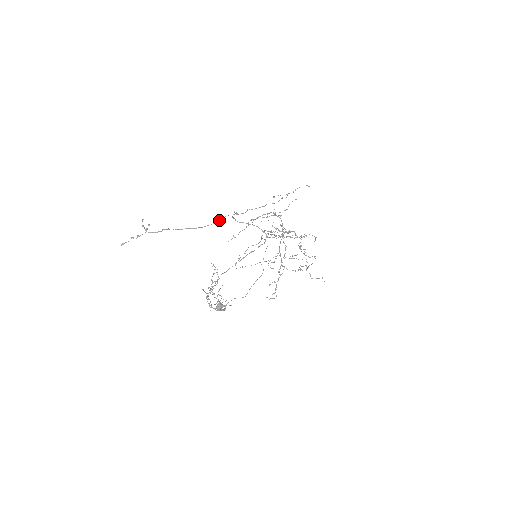
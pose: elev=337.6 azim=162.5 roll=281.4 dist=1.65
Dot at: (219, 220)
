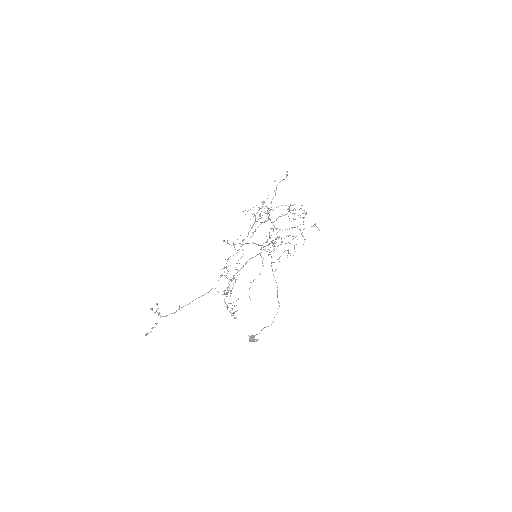
Dot at: (221, 276)
